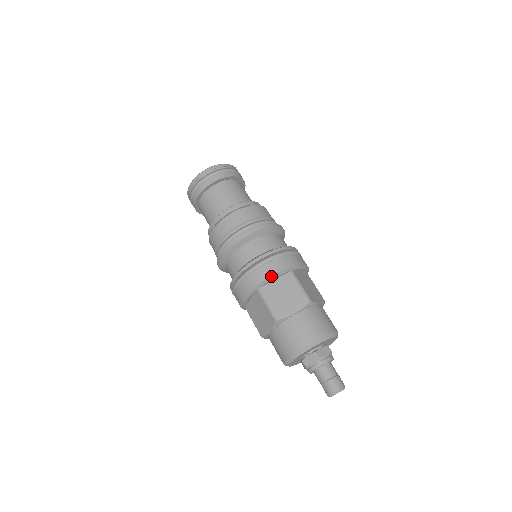
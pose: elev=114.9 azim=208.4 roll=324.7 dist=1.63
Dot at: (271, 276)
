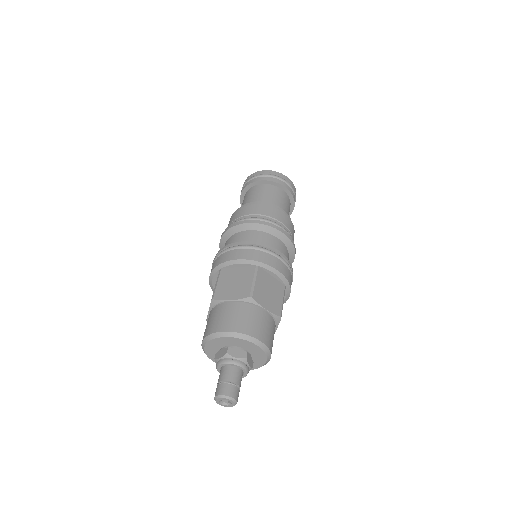
Dot at: (234, 260)
